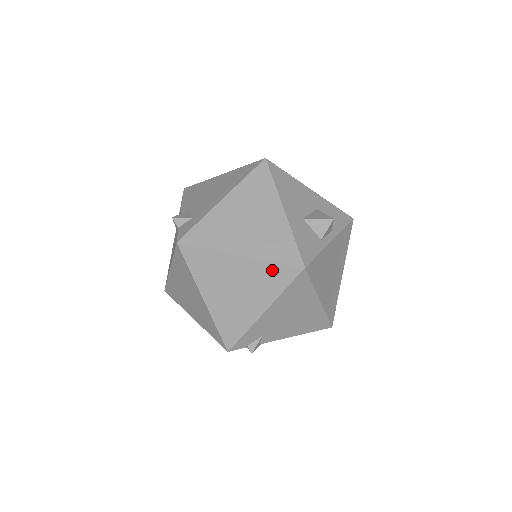
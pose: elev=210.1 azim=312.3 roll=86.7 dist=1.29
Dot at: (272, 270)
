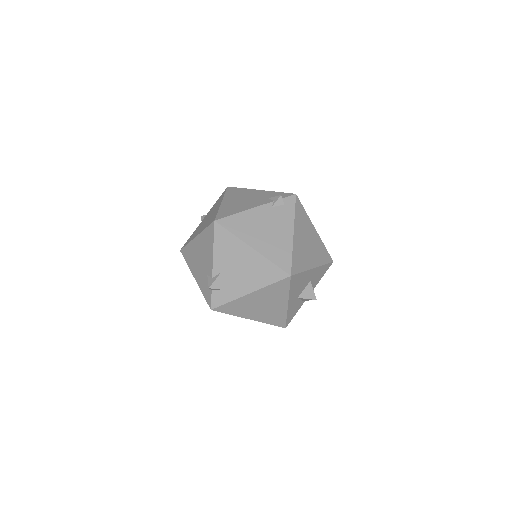
Dot at: occluded
